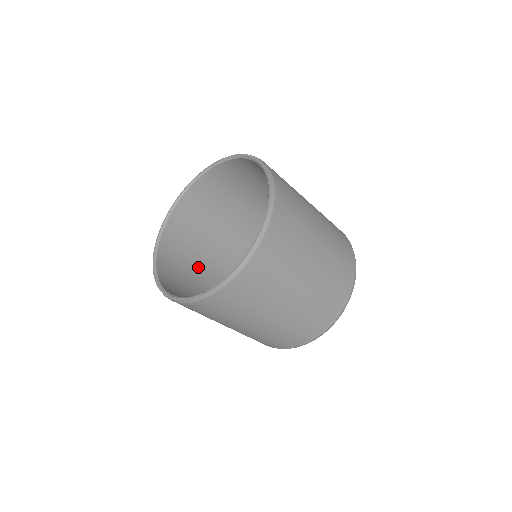
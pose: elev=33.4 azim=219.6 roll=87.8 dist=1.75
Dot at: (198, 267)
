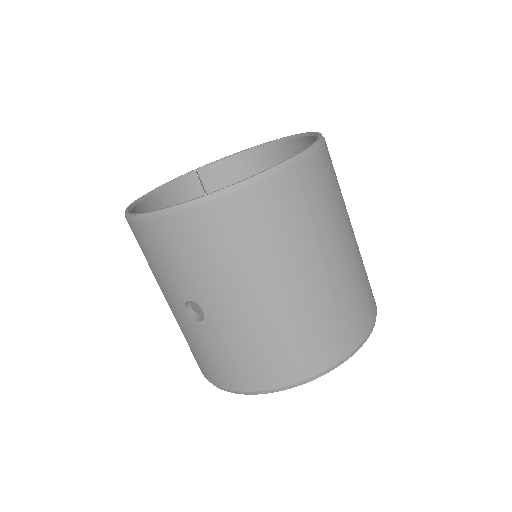
Dot at: occluded
